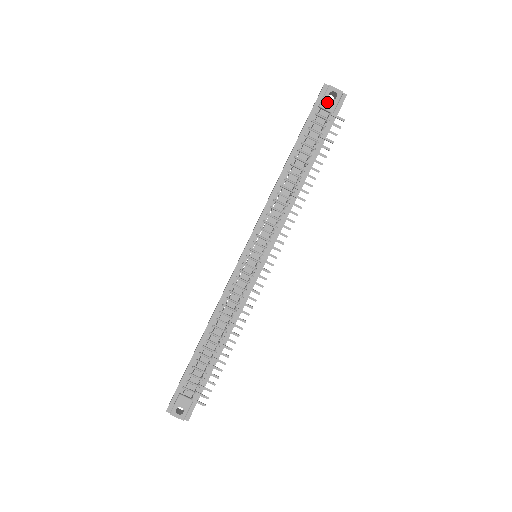
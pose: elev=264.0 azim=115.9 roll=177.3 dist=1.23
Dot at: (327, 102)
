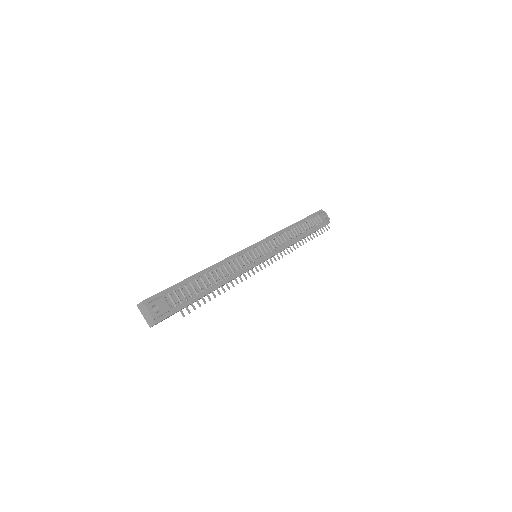
Dot at: (322, 216)
